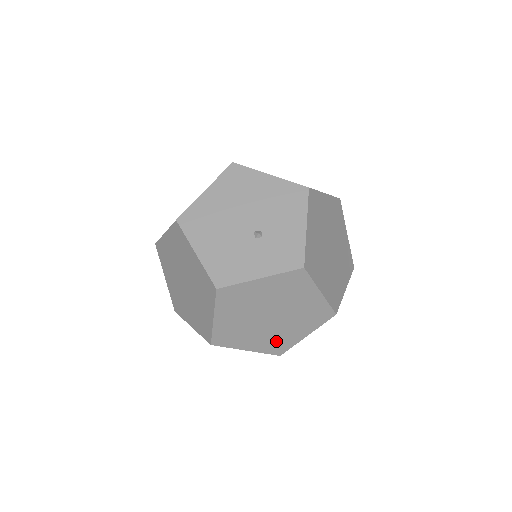
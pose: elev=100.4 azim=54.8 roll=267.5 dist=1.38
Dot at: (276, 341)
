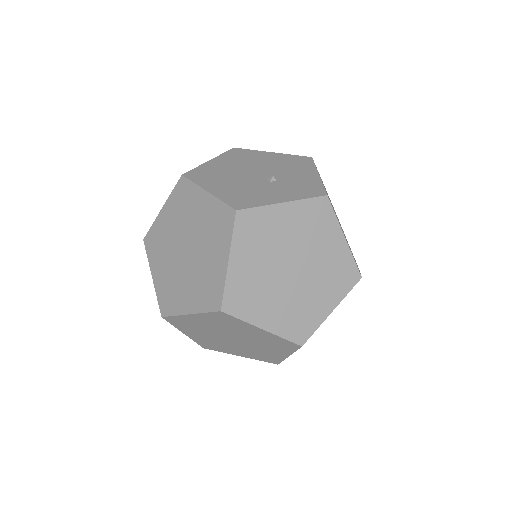
Dot at: (298, 316)
